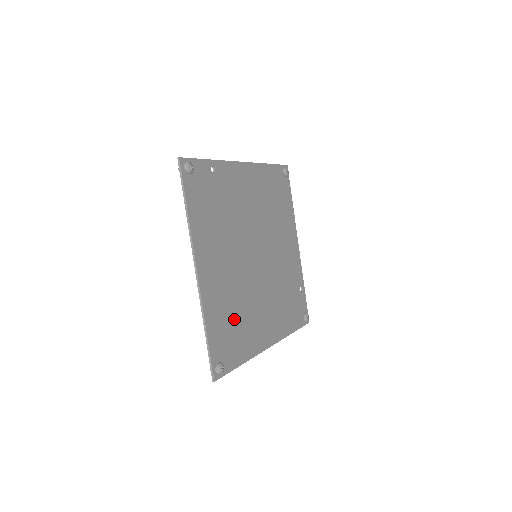
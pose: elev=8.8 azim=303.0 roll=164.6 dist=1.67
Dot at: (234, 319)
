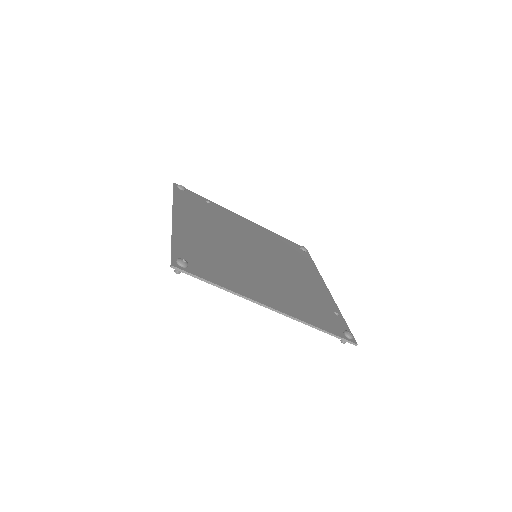
Dot at: (214, 259)
